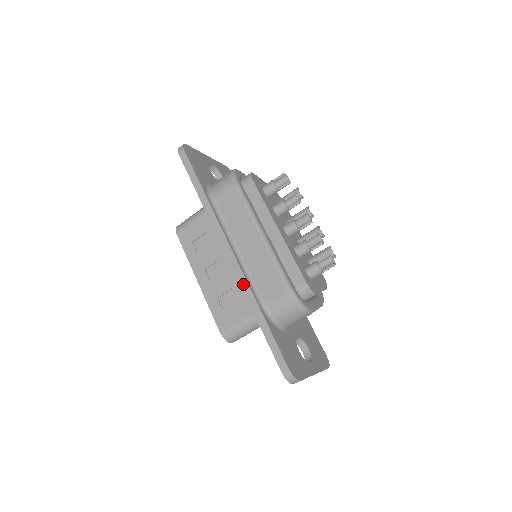
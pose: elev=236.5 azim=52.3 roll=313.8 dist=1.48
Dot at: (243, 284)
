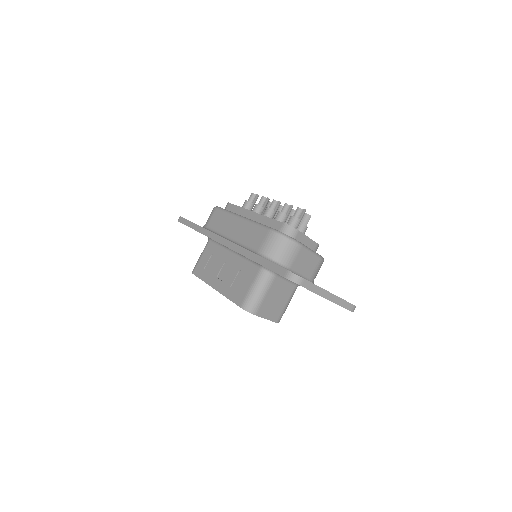
Dot at: (238, 250)
